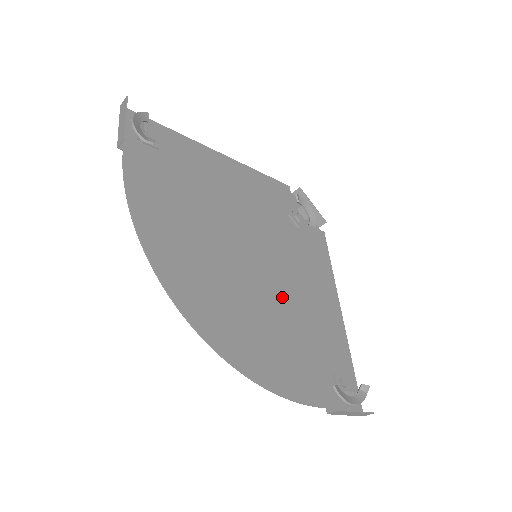
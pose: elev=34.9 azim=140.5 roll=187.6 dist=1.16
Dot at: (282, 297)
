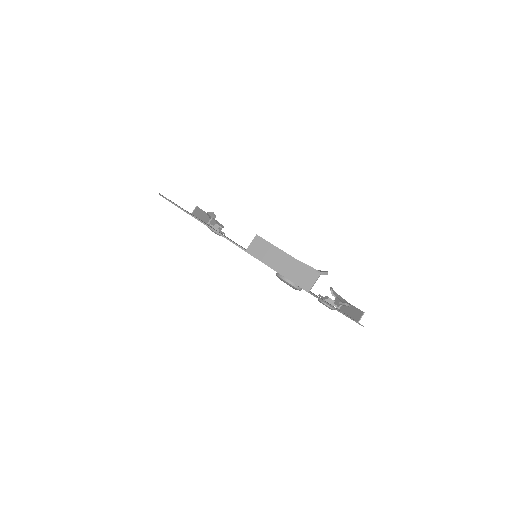
Dot at: occluded
